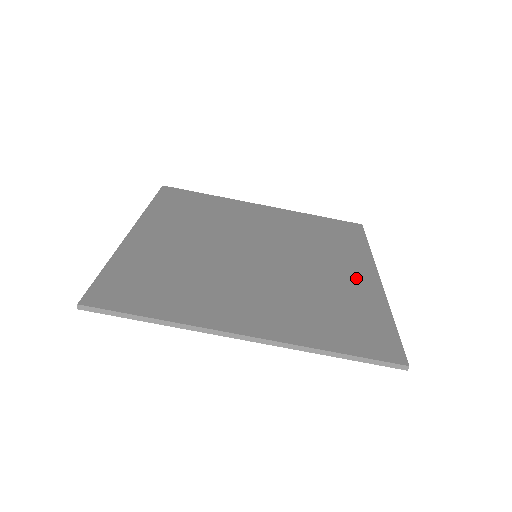
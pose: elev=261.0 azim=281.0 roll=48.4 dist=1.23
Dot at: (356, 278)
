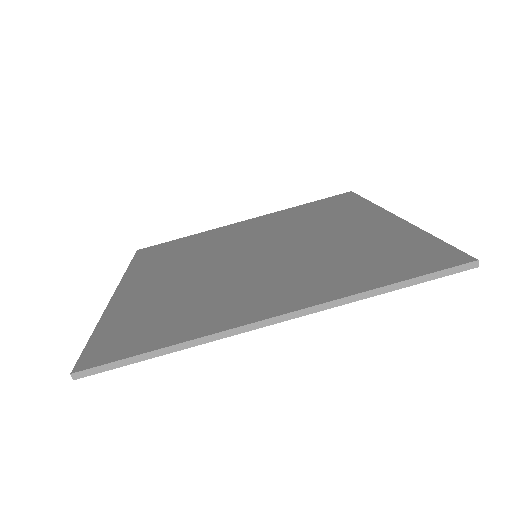
Dot at: (370, 225)
